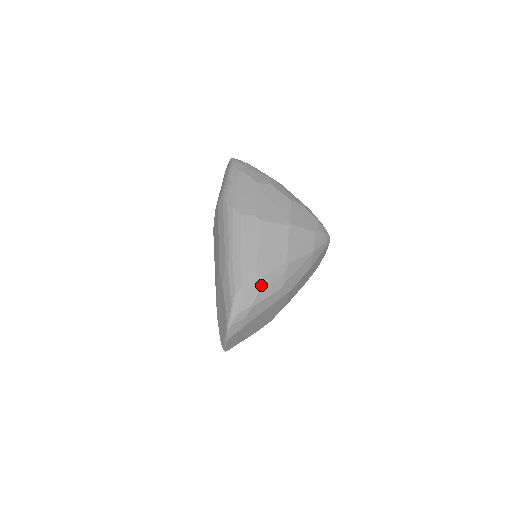
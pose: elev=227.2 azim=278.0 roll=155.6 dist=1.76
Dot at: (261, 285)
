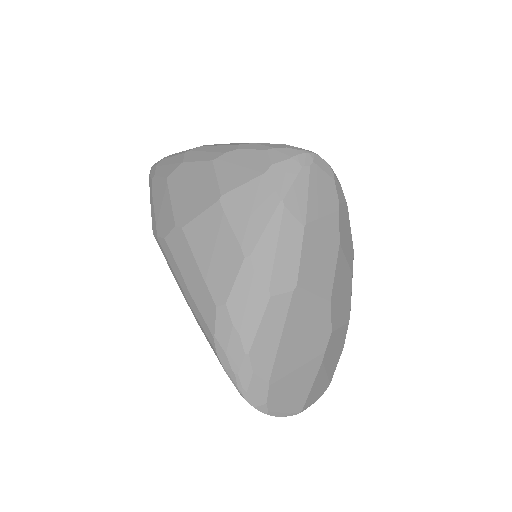
Dot at: (234, 316)
